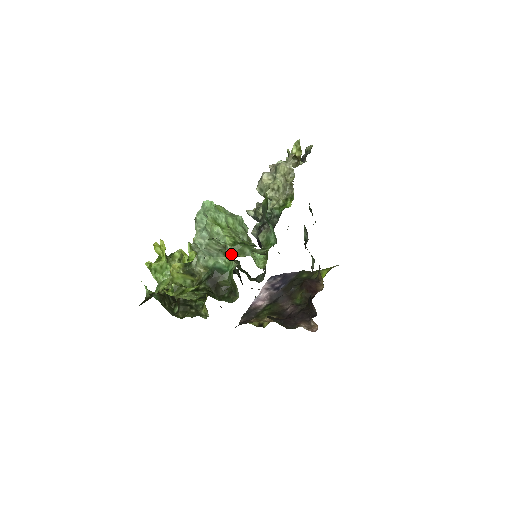
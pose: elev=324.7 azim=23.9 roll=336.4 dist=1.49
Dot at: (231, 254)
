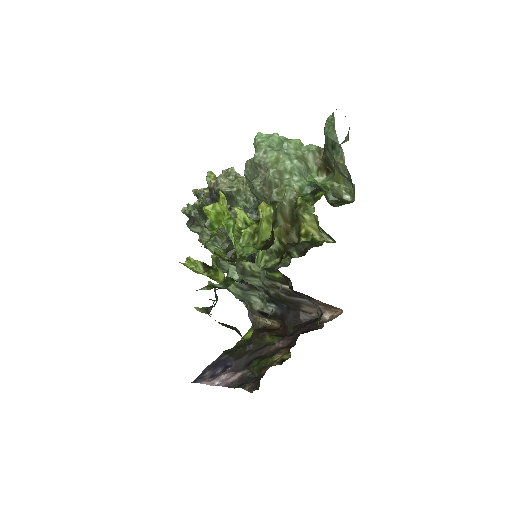
Dot at: occluded
